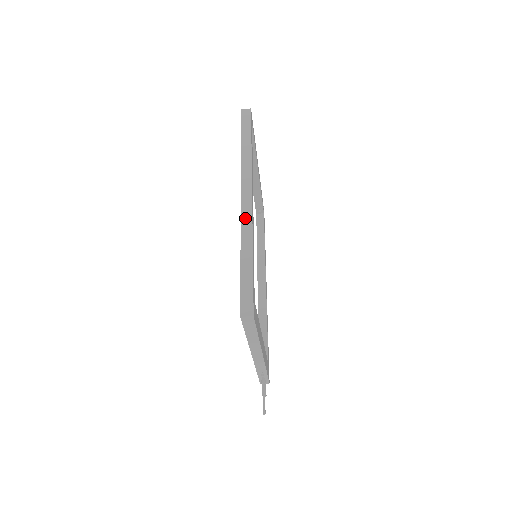
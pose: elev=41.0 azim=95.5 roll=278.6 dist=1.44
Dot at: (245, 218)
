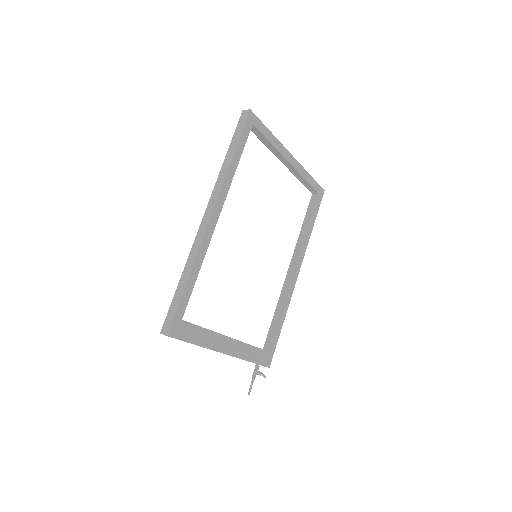
Dot at: (198, 239)
